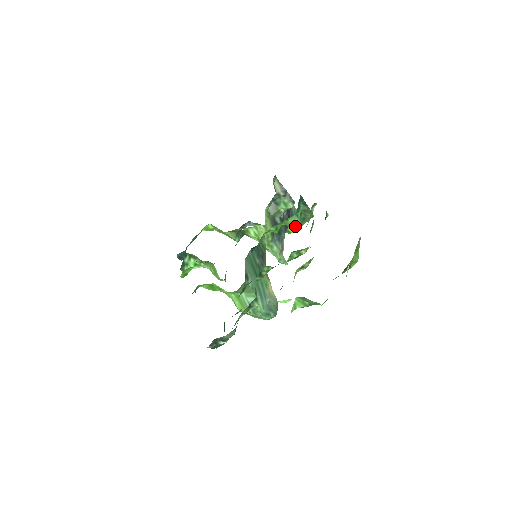
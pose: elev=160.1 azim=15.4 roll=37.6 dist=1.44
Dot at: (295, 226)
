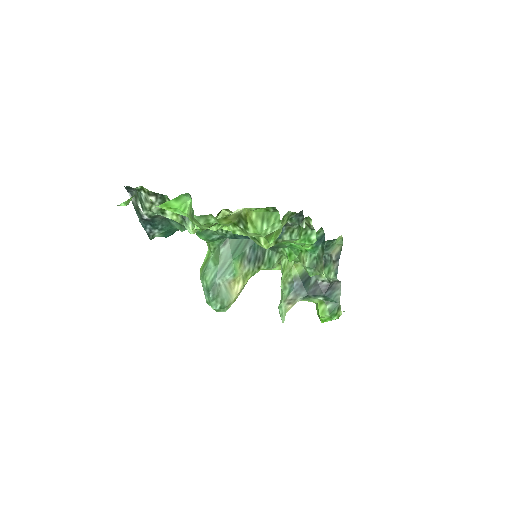
Dot at: (326, 310)
